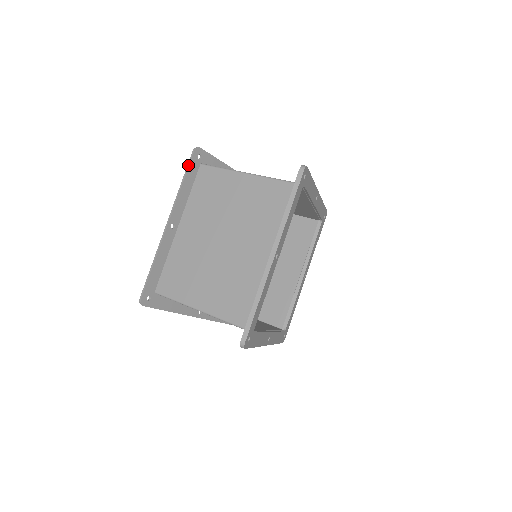
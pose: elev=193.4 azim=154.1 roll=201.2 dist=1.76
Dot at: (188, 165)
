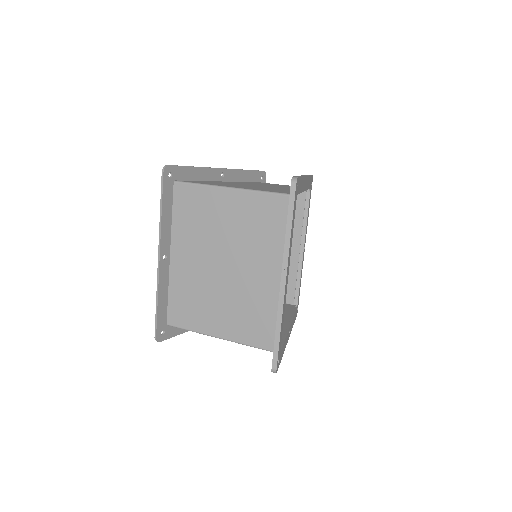
Dot at: (161, 190)
